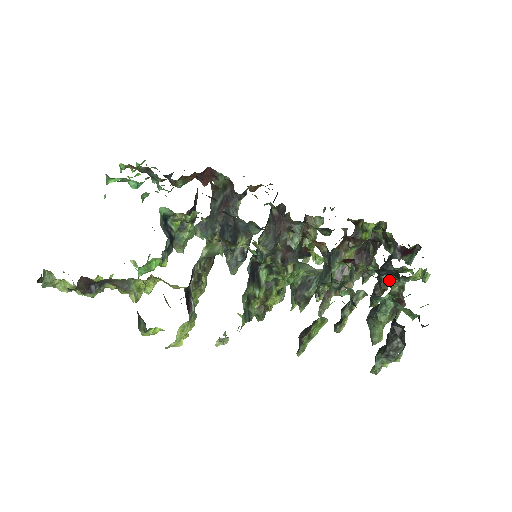
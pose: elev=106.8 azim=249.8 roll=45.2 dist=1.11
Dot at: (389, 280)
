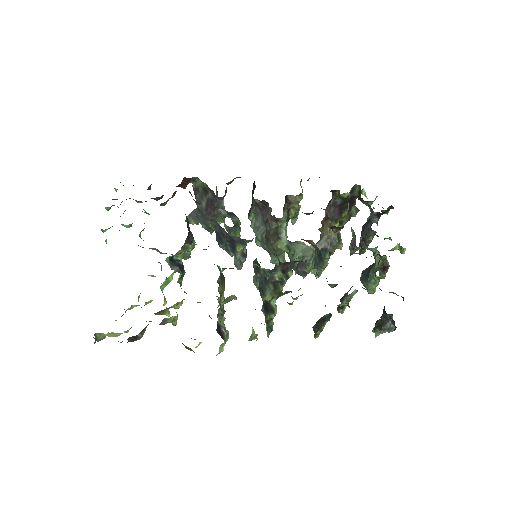
Dot at: (373, 252)
